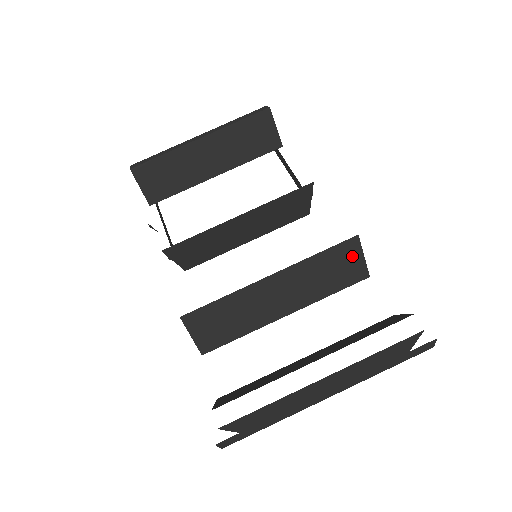
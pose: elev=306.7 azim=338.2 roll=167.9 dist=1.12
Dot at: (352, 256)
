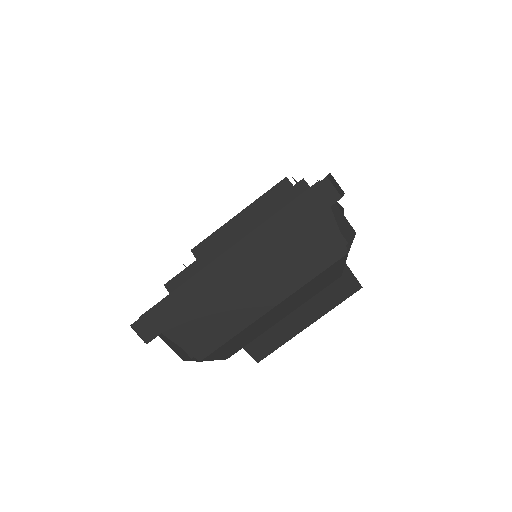
Dot at: occluded
